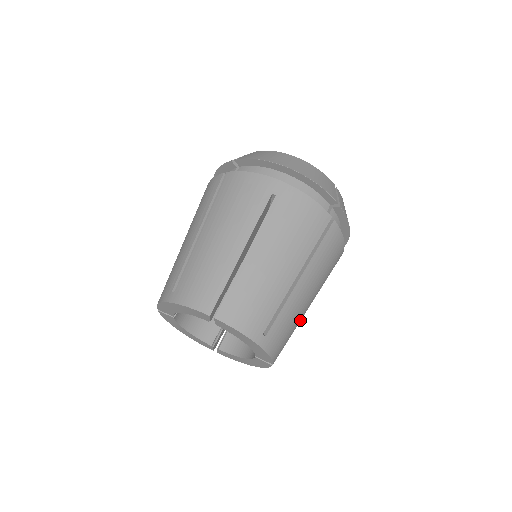
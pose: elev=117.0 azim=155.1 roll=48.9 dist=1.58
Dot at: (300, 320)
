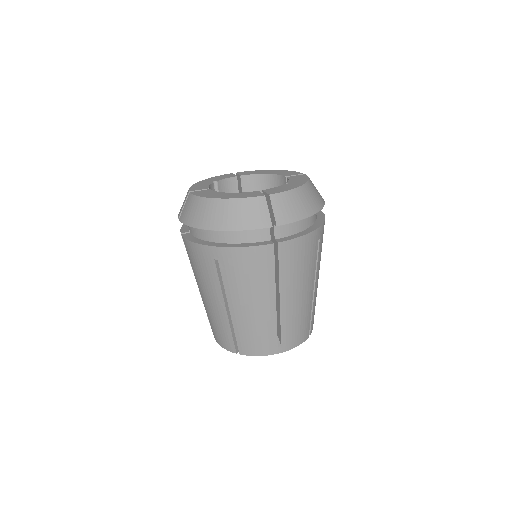
Dot at: occluded
